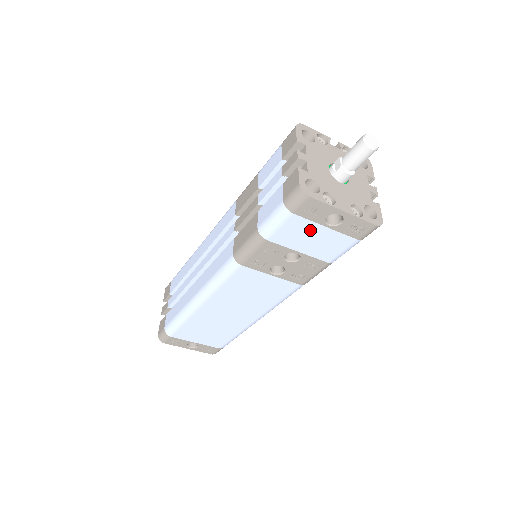
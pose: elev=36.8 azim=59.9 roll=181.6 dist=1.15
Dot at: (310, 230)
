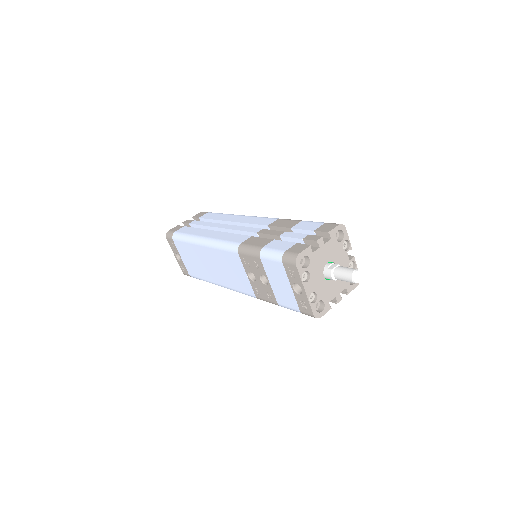
Dot at: (283, 279)
